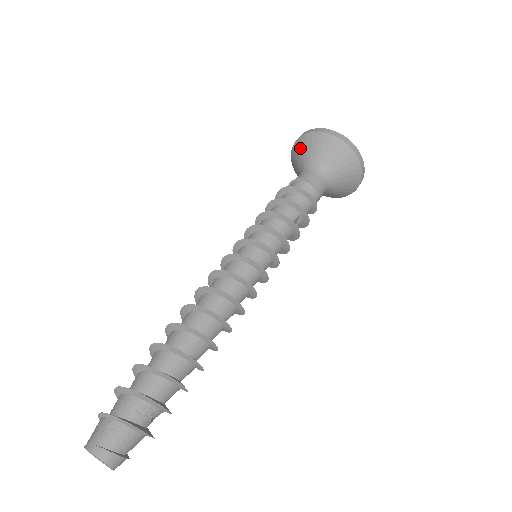
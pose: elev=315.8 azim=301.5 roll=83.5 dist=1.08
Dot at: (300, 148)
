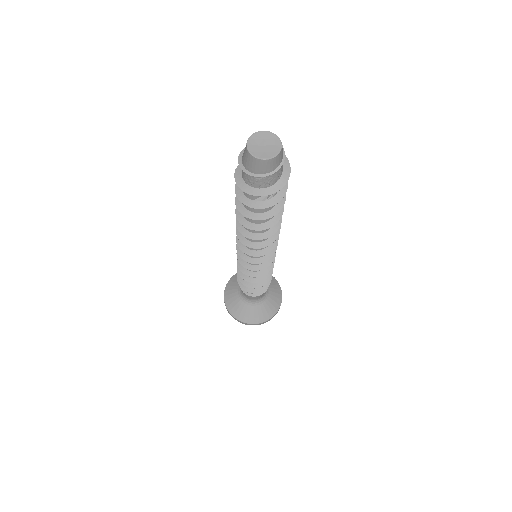
Dot at: (234, 280)
